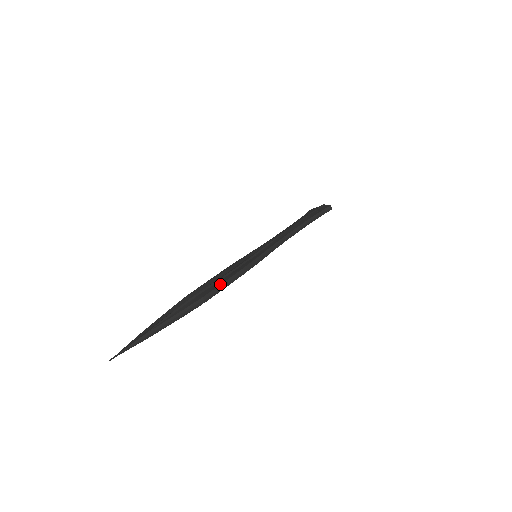
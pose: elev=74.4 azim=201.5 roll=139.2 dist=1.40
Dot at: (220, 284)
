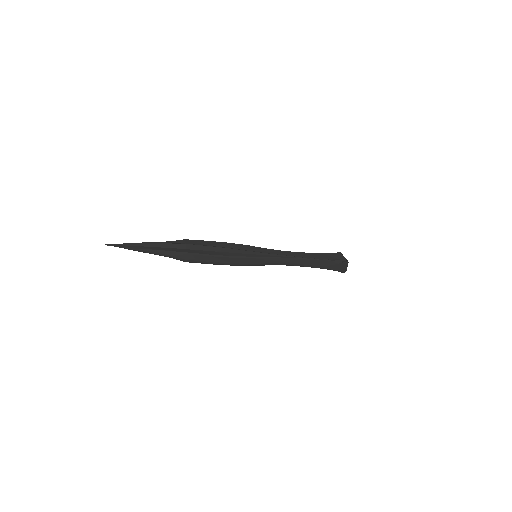
Dot at: (206, 261)
